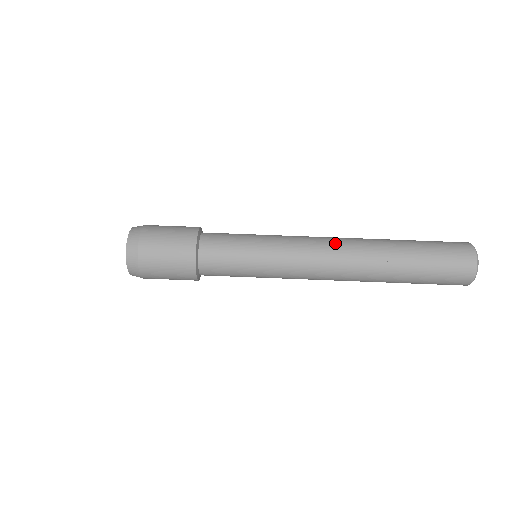
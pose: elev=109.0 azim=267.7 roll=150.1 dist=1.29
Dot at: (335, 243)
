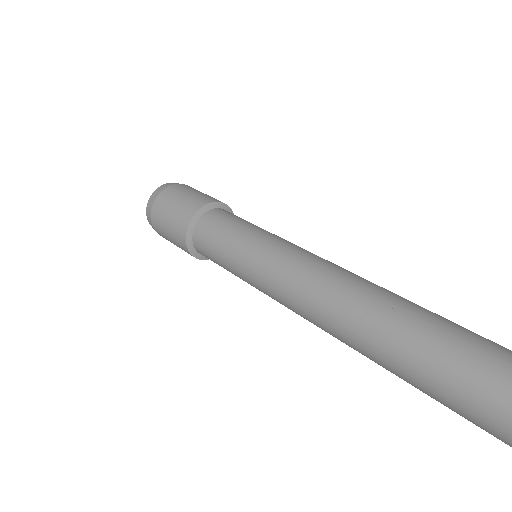
Dot at: (344, 269)
